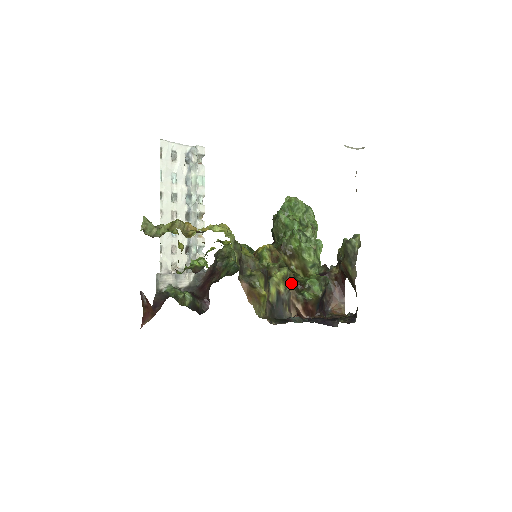
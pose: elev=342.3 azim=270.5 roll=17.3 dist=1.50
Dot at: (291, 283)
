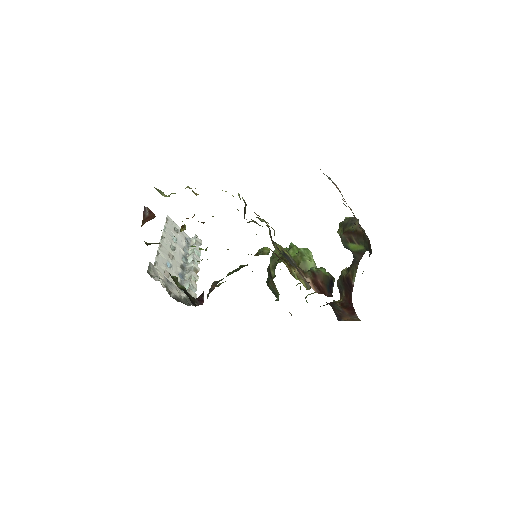
Dot at: occluded
